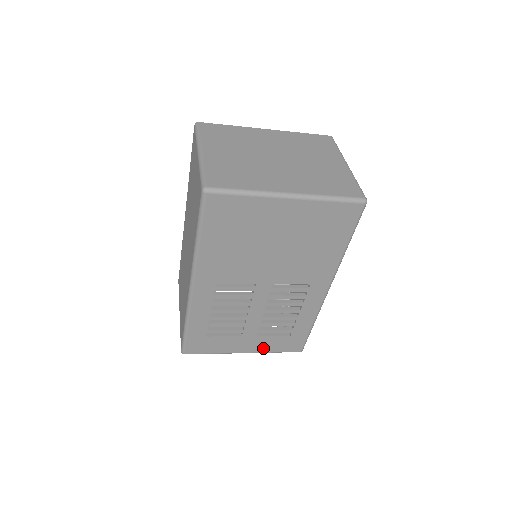
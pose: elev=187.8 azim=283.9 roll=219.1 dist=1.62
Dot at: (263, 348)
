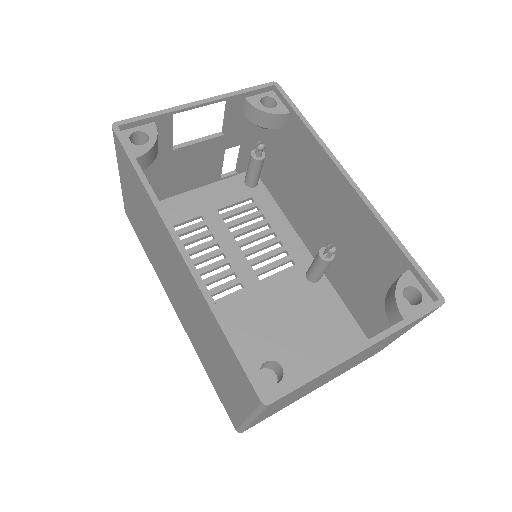
Dot at: (217, 190)
